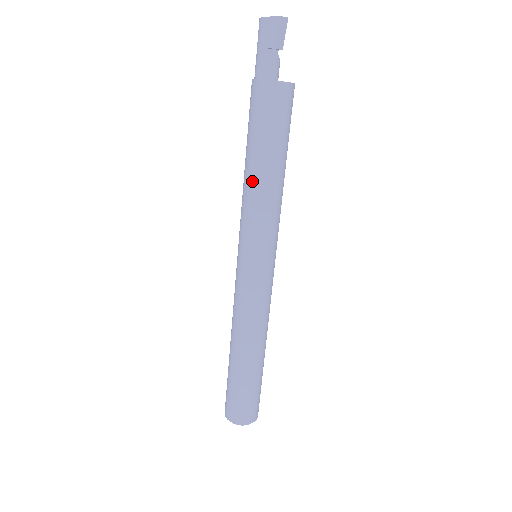
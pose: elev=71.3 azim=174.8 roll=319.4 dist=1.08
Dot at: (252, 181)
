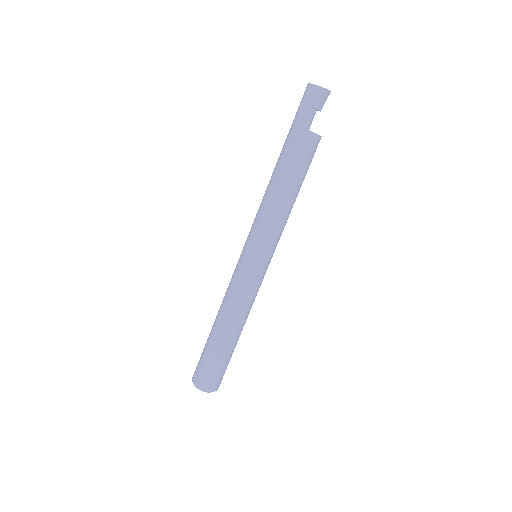
Dot at: (279, 200)
